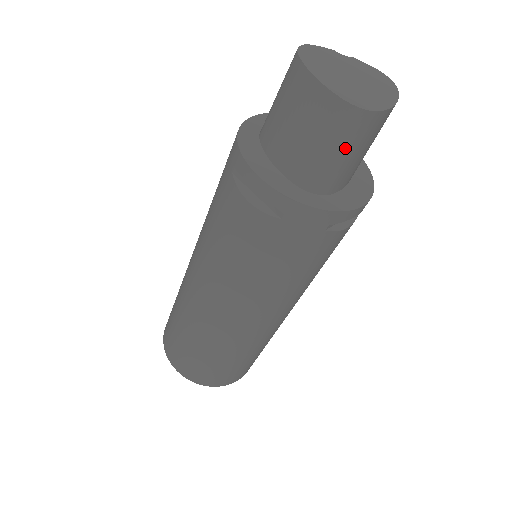
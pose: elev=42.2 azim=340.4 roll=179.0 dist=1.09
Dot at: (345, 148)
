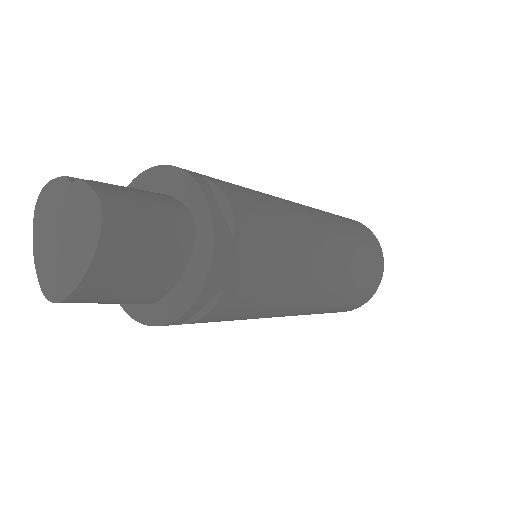
Dot at: occluded
